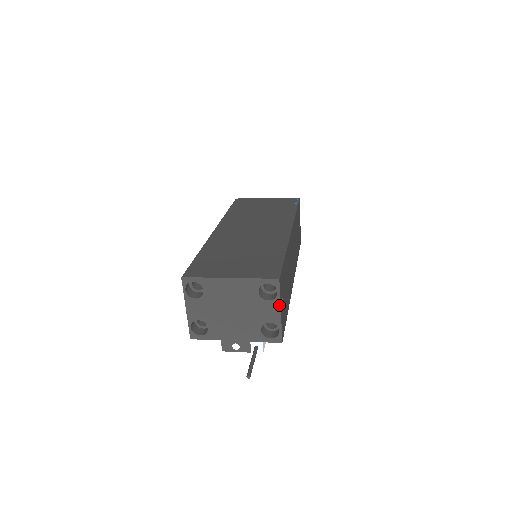
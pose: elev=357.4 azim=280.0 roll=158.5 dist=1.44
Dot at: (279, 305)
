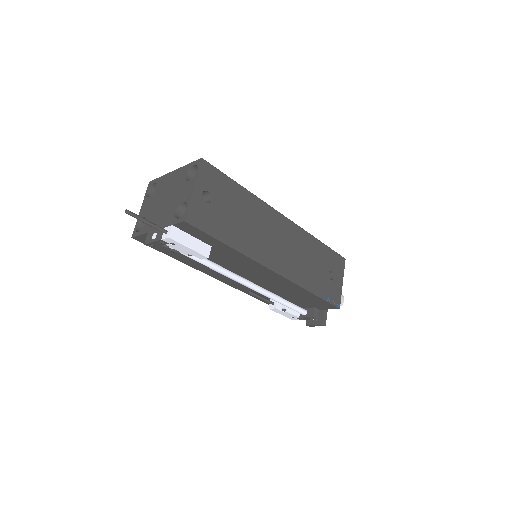
Dot at: (195, 182)
